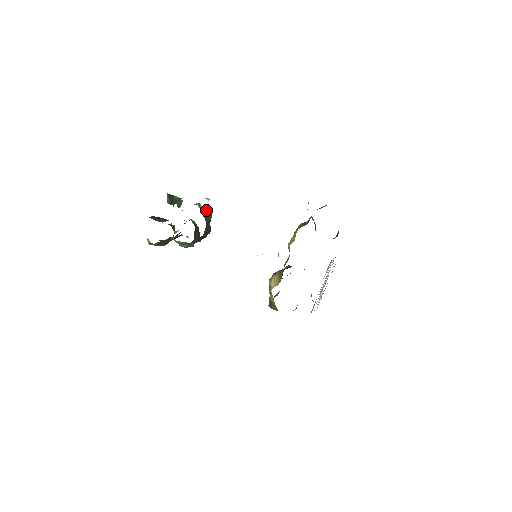
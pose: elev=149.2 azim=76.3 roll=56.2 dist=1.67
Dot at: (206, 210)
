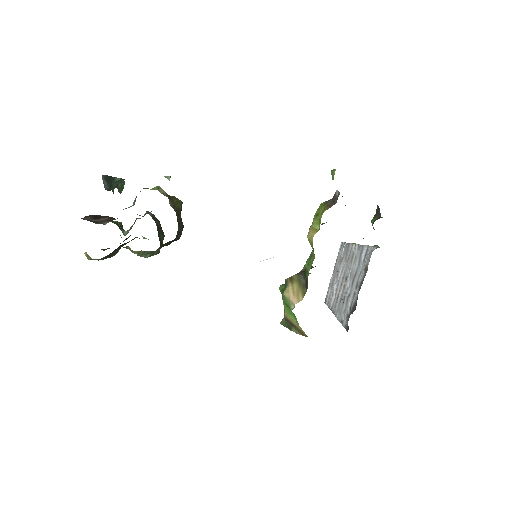
Dot at: (173, 197)
